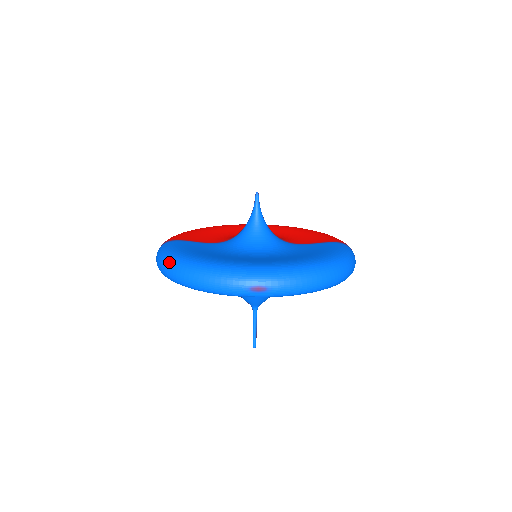
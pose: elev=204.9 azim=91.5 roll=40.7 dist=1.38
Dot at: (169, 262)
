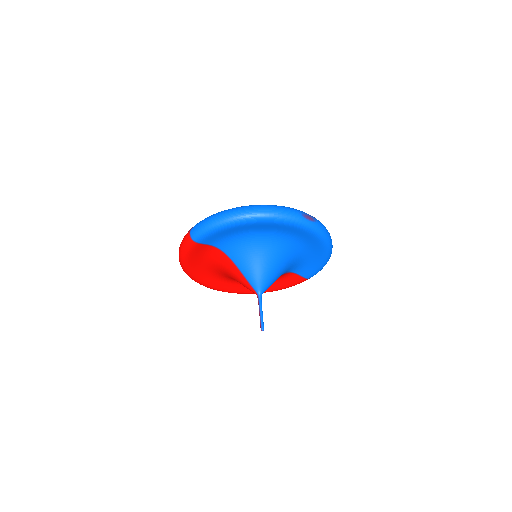
Dot at: (232, 208)
